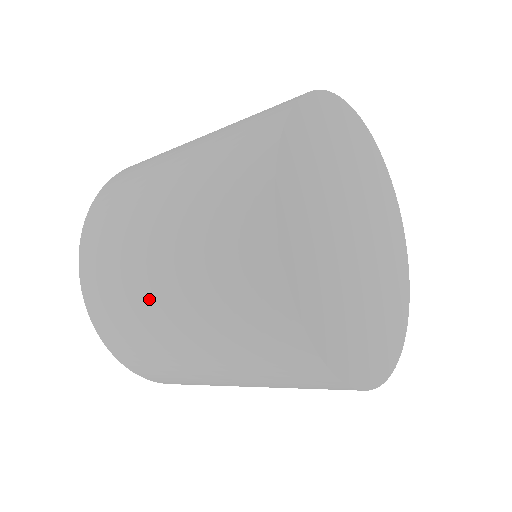
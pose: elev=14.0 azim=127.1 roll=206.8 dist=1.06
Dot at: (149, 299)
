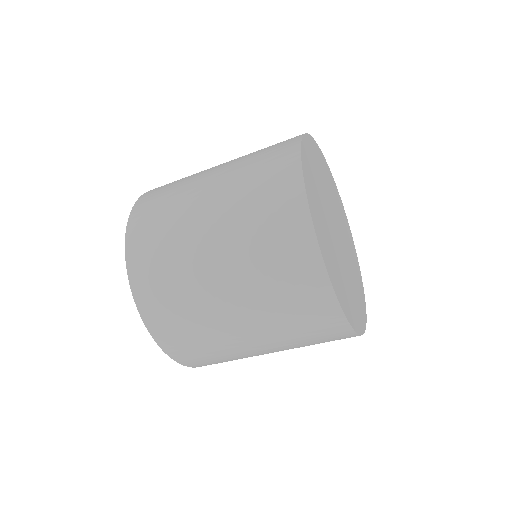
Dot at: occluded
